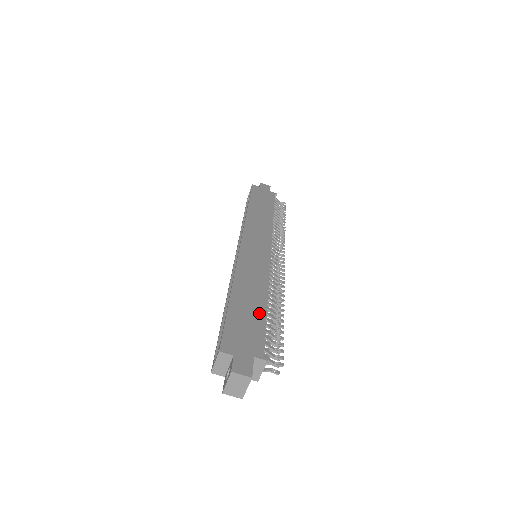
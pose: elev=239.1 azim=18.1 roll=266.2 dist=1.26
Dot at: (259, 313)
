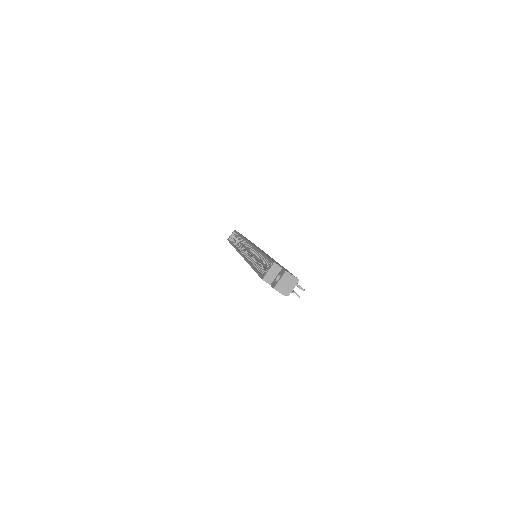
Dot at: occluded
